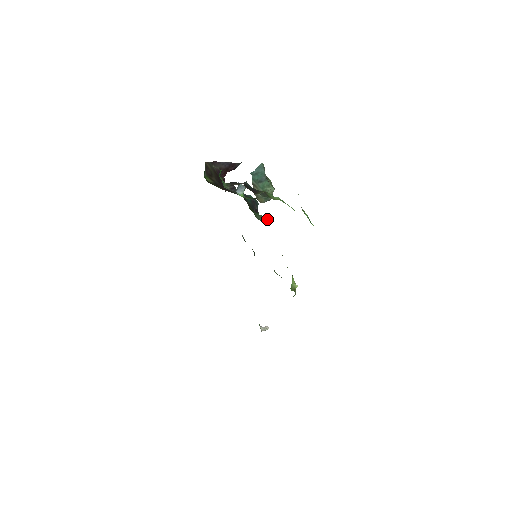
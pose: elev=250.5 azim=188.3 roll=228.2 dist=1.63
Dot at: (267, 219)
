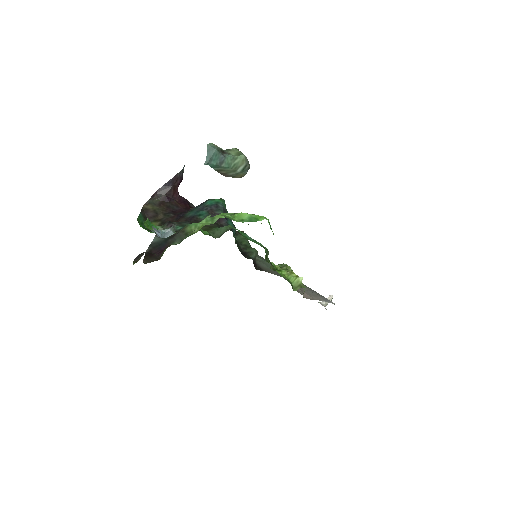
Dot at: (226, 229)
